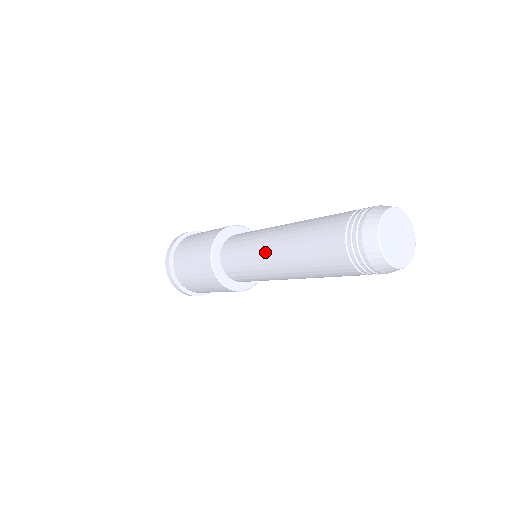
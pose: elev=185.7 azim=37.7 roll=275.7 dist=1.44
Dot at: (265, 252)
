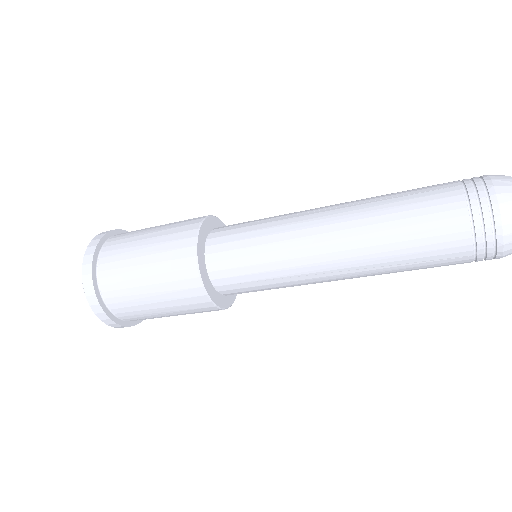
Dot at: (311, 209)
